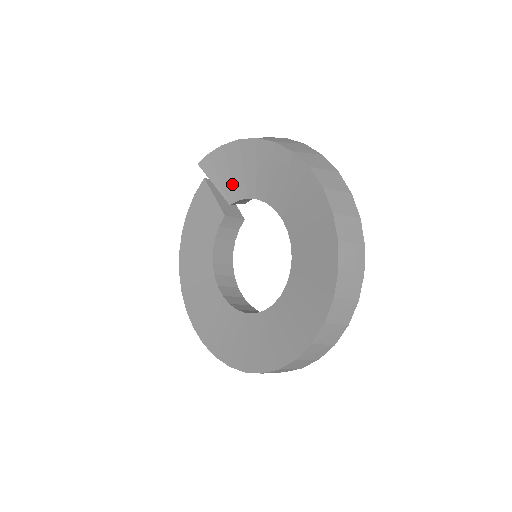
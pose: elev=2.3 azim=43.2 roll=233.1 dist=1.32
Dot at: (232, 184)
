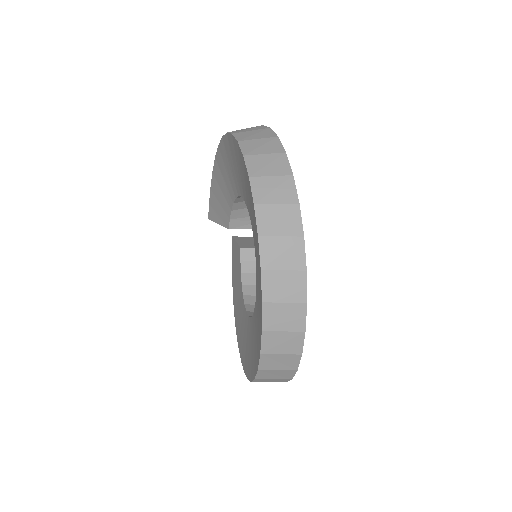
Dot at: (223, 210)
